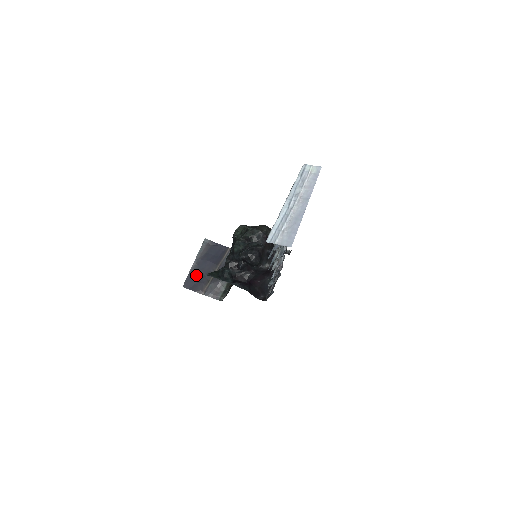
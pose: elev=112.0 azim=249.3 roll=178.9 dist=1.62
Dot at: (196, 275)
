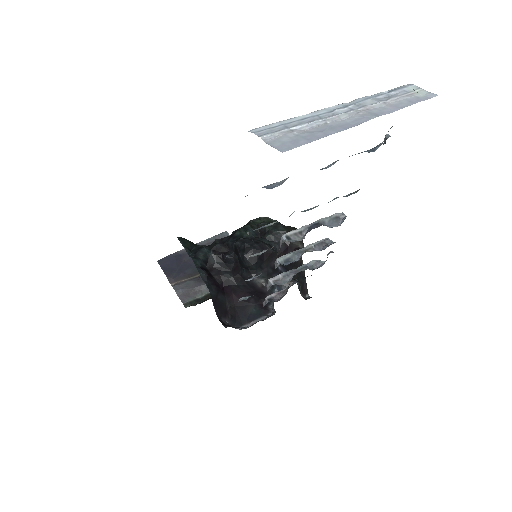
Dot at: (183, 260)
